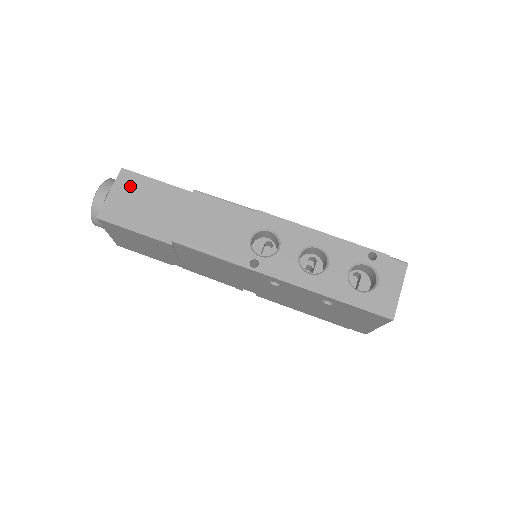
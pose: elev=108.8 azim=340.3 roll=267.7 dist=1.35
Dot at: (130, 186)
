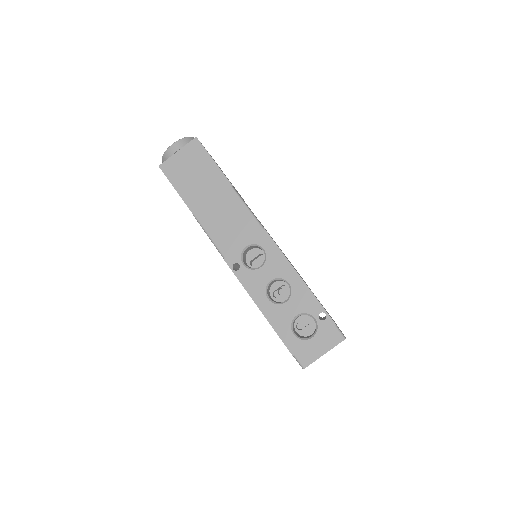
Dot at: (194, 155)
